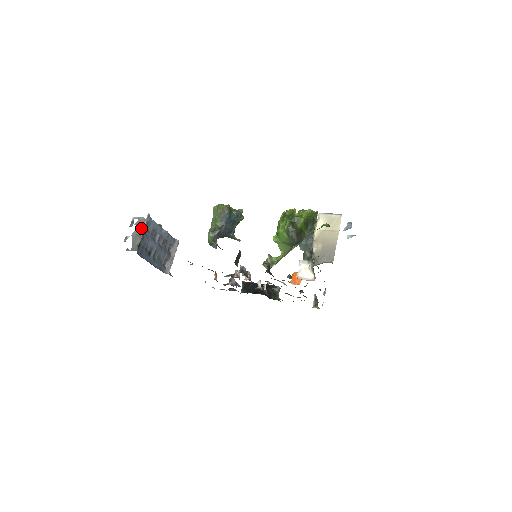
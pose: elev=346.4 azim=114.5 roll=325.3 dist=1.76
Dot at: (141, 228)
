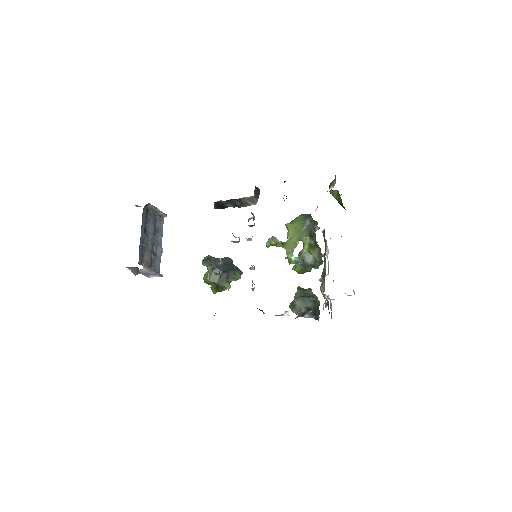
Dot at: (157, 209)
